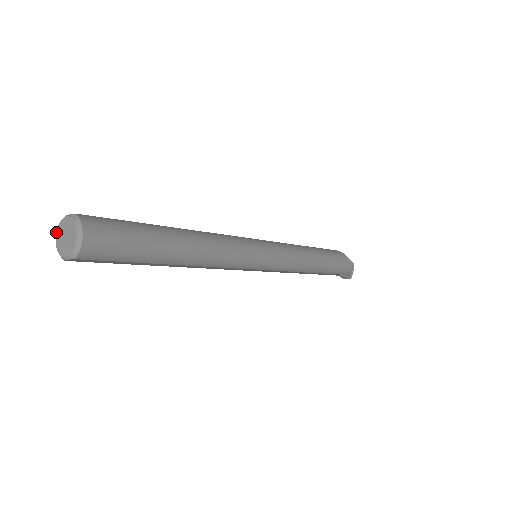
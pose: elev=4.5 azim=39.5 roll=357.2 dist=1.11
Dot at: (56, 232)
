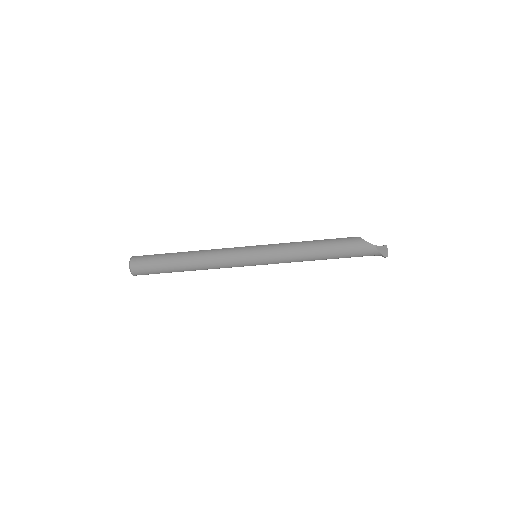
Dot at: occluded
